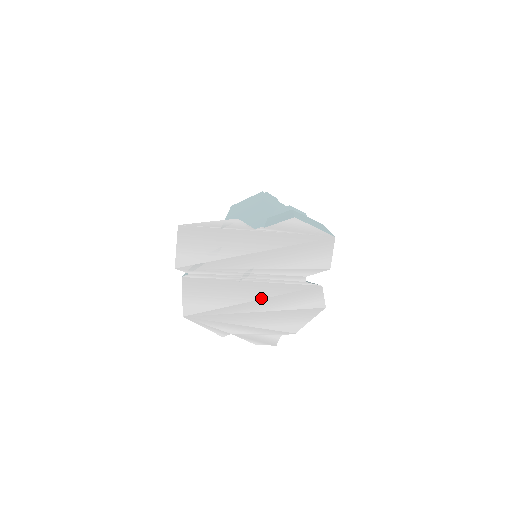
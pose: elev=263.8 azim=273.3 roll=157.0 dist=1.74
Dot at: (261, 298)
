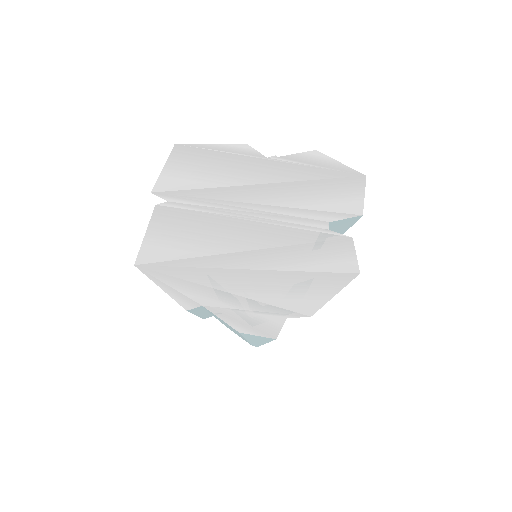
Dot at: (261, 247)
